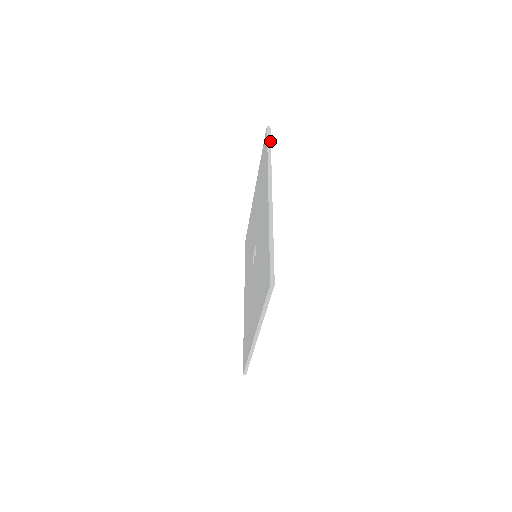
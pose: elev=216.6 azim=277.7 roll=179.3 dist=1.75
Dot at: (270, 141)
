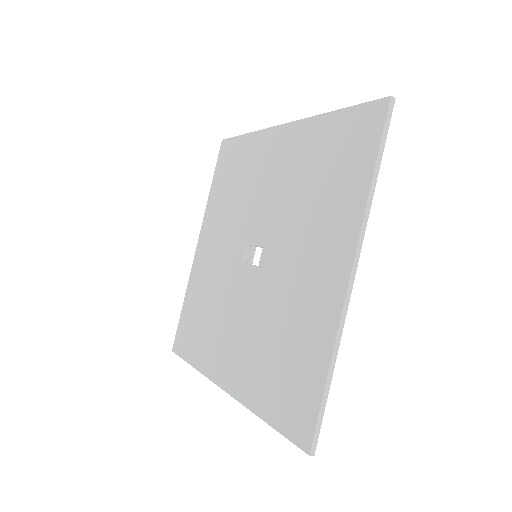
Dot at: (385, 141)
